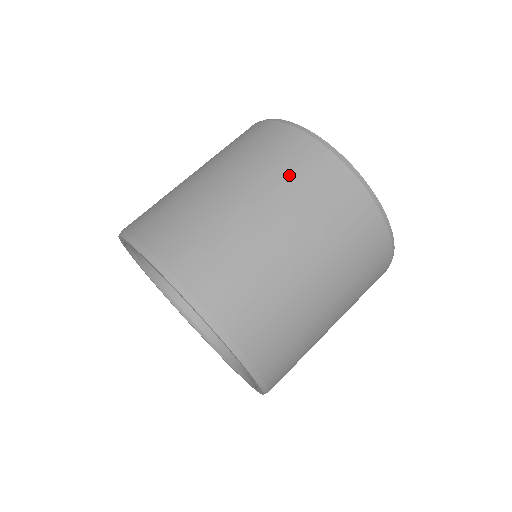
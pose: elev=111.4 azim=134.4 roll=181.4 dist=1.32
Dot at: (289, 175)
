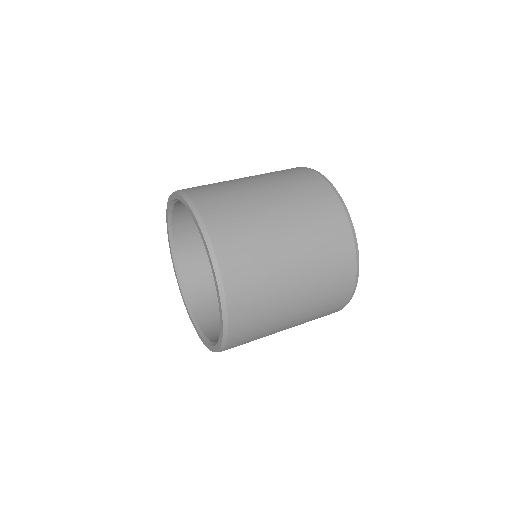
Dot at: occluded
